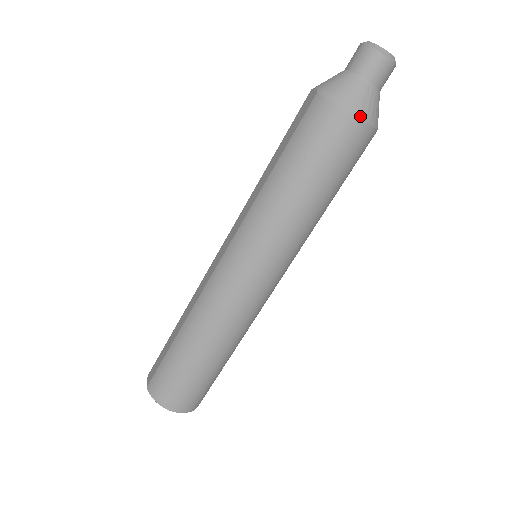
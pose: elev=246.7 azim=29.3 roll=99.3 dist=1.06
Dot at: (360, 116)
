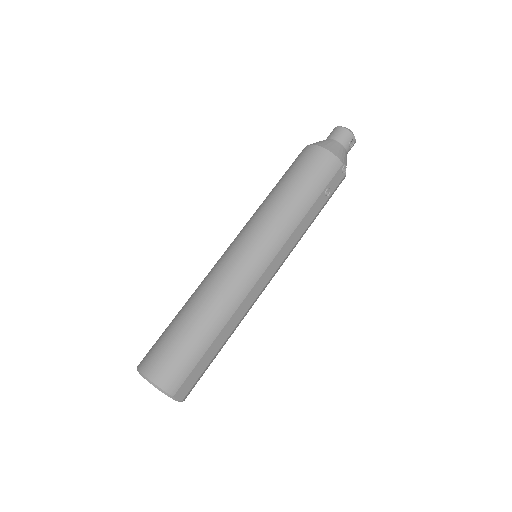
Dot at: (319, 145)
